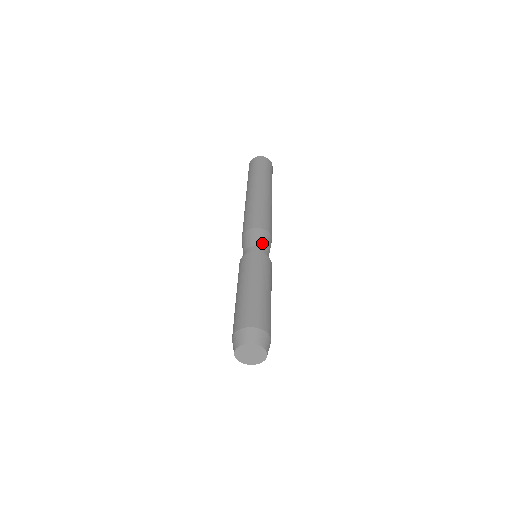
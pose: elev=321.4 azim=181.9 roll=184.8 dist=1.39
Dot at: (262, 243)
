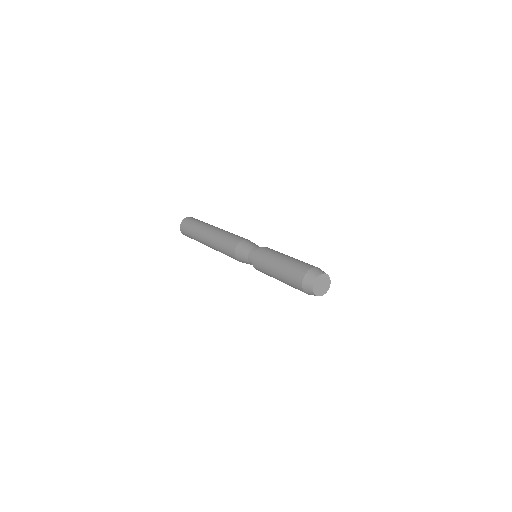
Dot at: occluded
